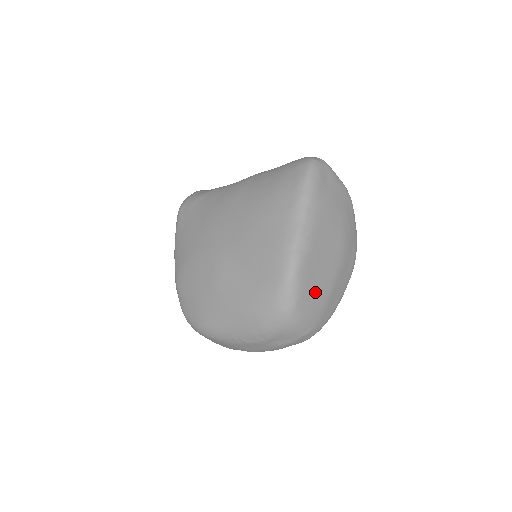
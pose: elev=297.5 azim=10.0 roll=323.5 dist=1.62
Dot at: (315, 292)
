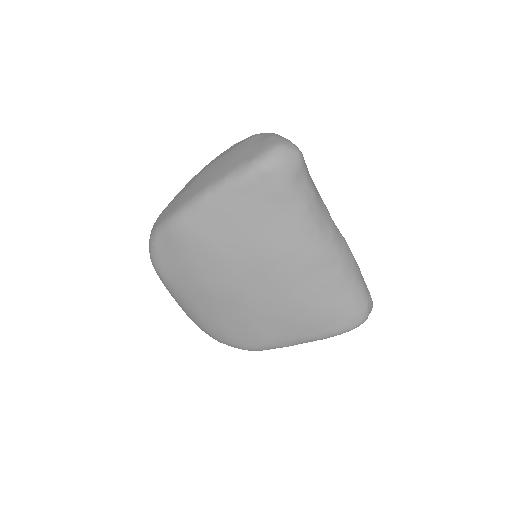
Dot at: occluded
